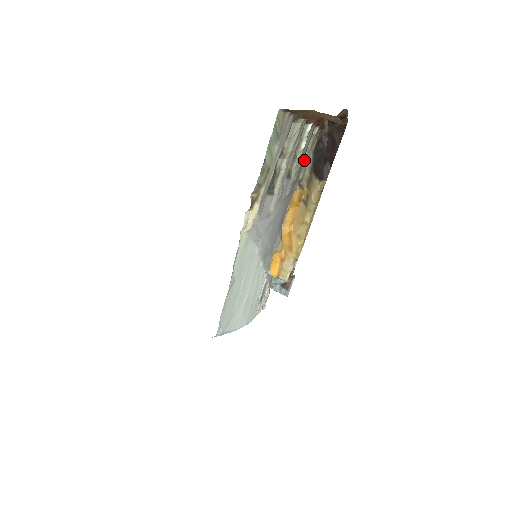
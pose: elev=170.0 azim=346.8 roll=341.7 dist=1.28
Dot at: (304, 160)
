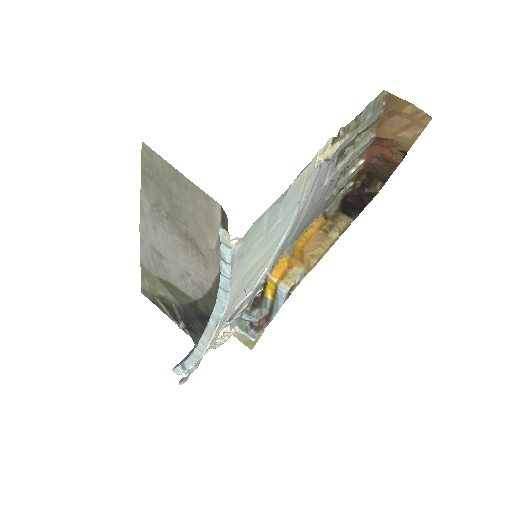
Dot at: (335, 199)
